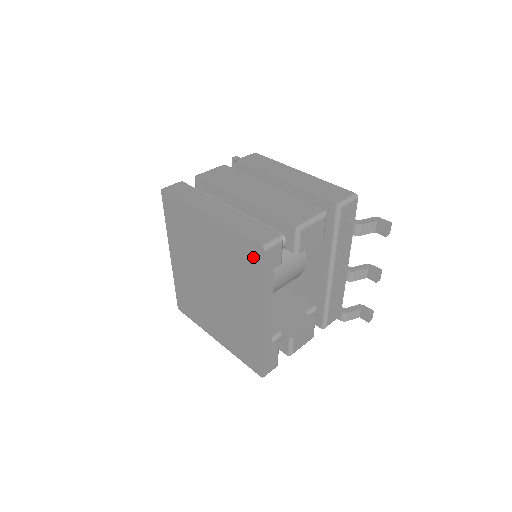
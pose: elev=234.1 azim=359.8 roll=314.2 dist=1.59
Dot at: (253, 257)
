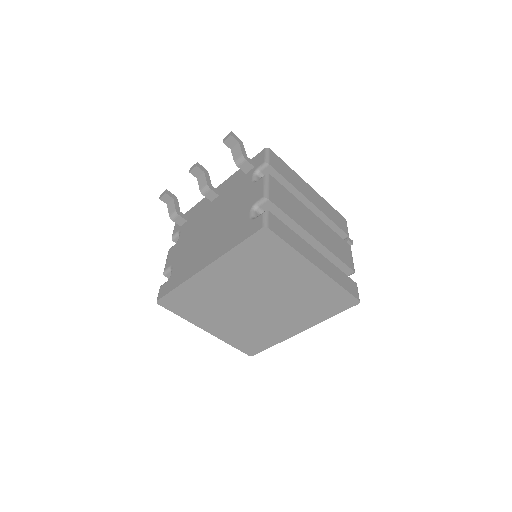
Dot at: (341, 303)
